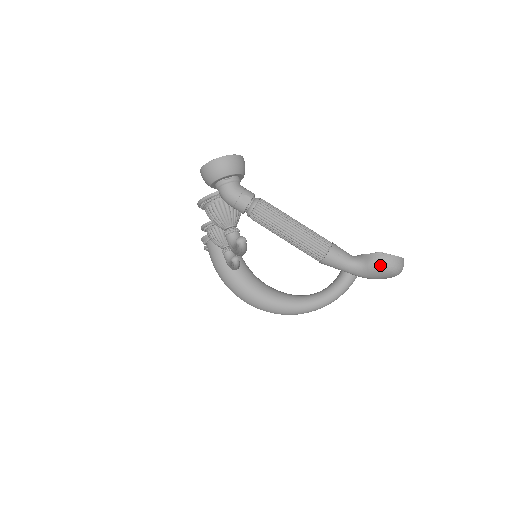
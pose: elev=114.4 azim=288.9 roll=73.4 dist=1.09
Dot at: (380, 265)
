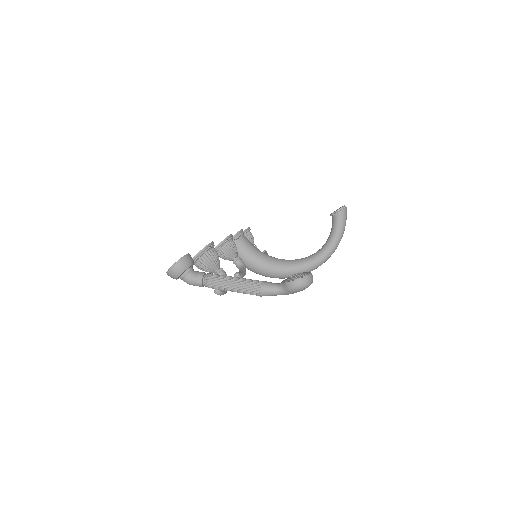
Dot at: (293, 288)
